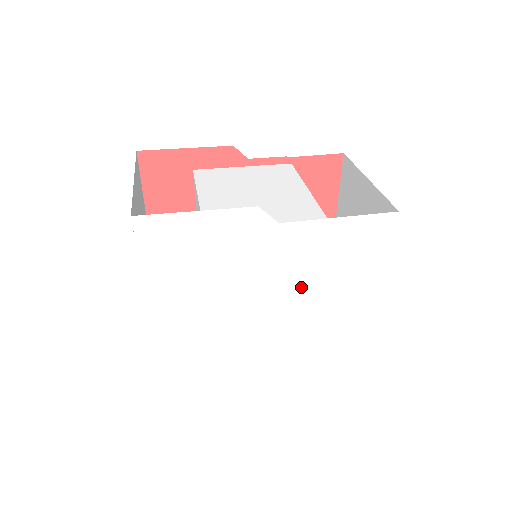
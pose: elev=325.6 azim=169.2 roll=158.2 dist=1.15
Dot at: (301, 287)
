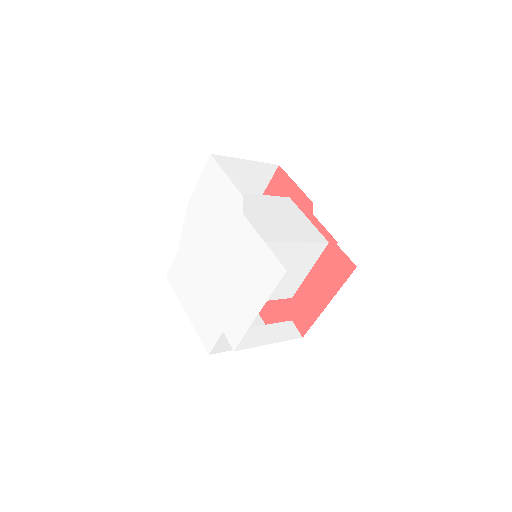
Dot at: (230, 266)
